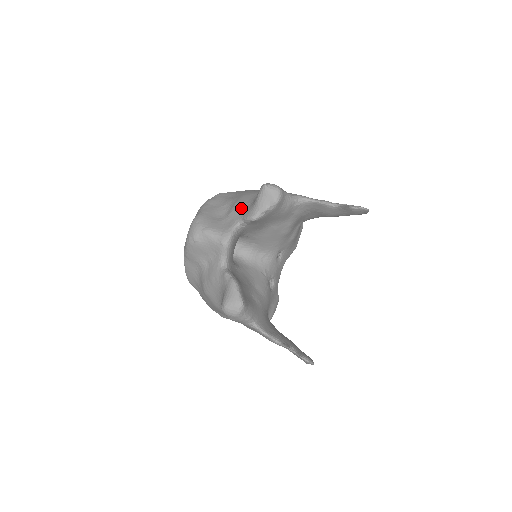
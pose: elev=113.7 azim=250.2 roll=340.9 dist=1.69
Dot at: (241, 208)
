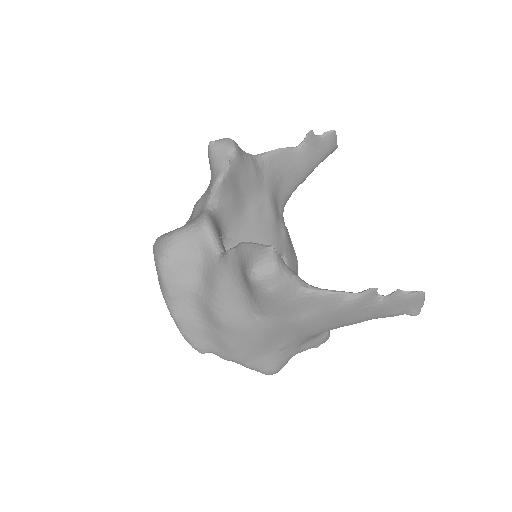
Dot at: (202, 198)
